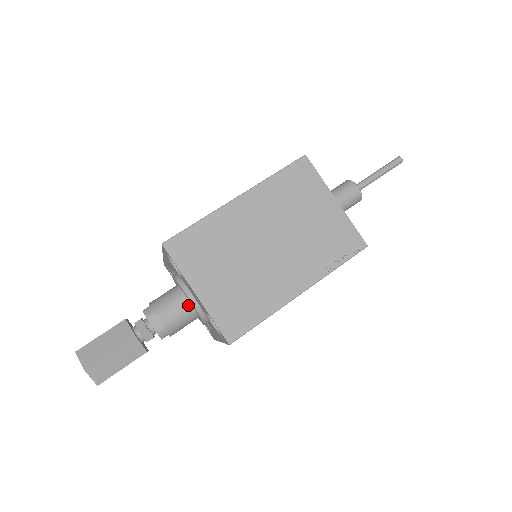
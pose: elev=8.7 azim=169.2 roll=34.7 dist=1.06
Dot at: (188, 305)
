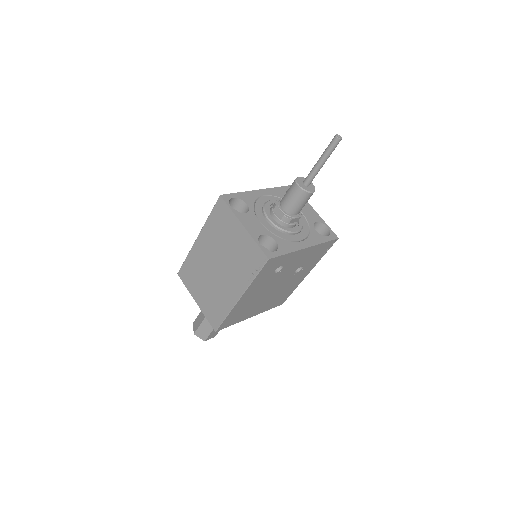
Dot at: occluded
